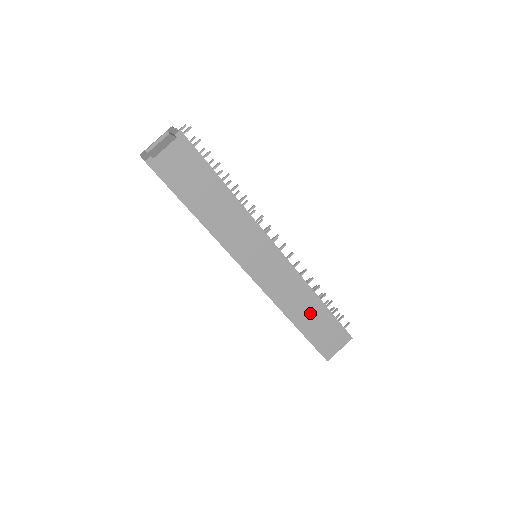
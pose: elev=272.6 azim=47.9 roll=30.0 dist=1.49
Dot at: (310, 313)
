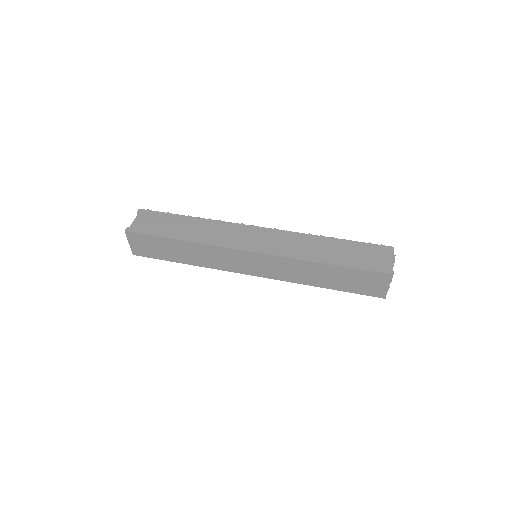
Dot at: (329, 249)
